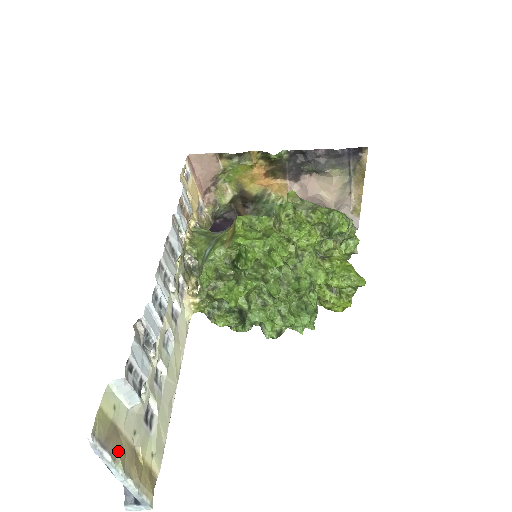
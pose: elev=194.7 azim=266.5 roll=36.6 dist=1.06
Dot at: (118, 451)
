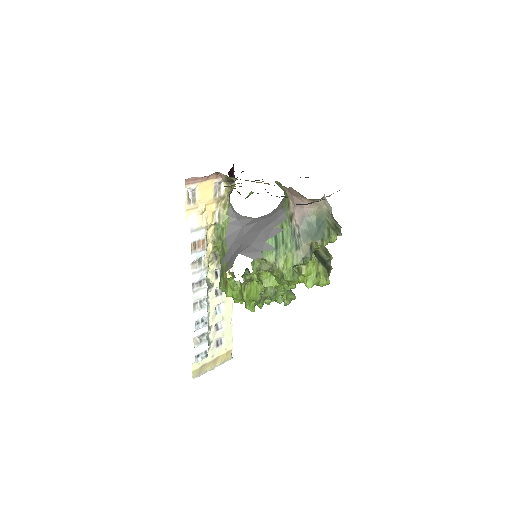
Dot at: (207, 369)
